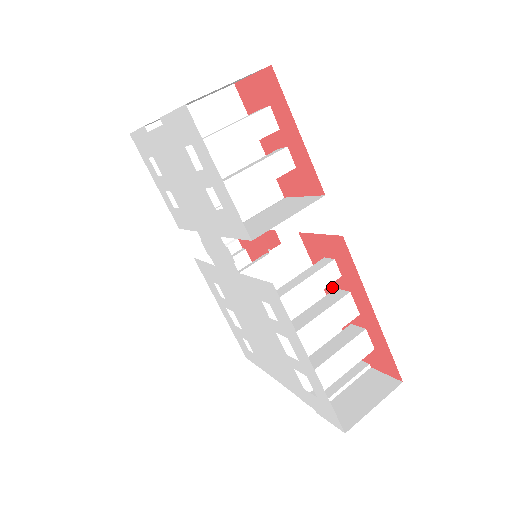
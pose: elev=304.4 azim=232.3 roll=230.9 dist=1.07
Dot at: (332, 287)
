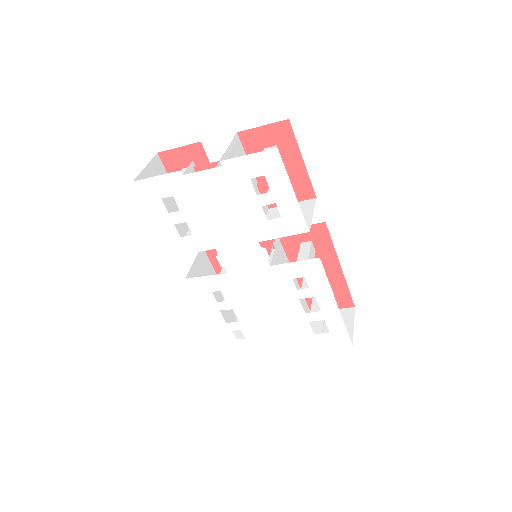
Dot at: occluded
